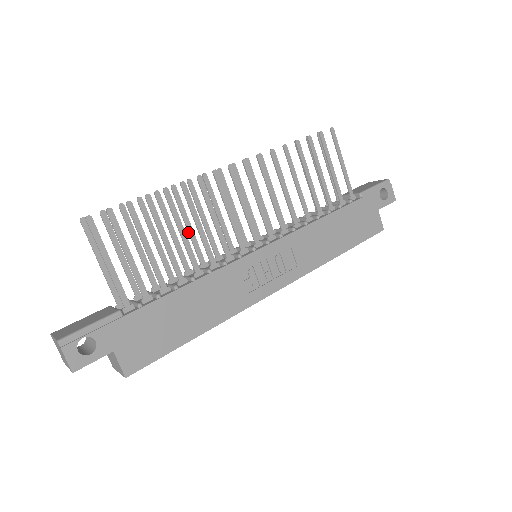
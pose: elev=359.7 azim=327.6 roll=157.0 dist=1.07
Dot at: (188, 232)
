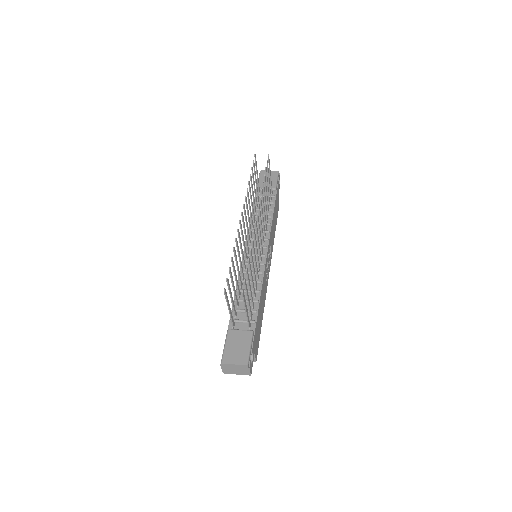
Dot at: (240, 262)
